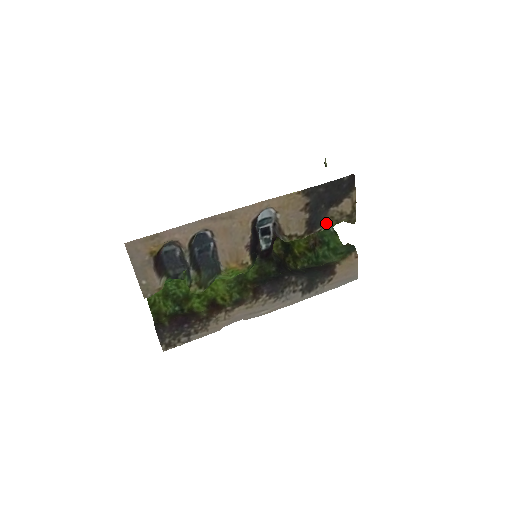
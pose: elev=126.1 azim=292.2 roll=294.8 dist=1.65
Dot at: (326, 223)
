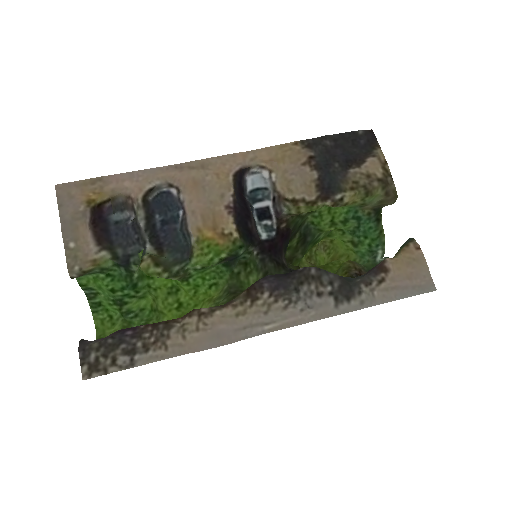
Dot at: (348, 189)
